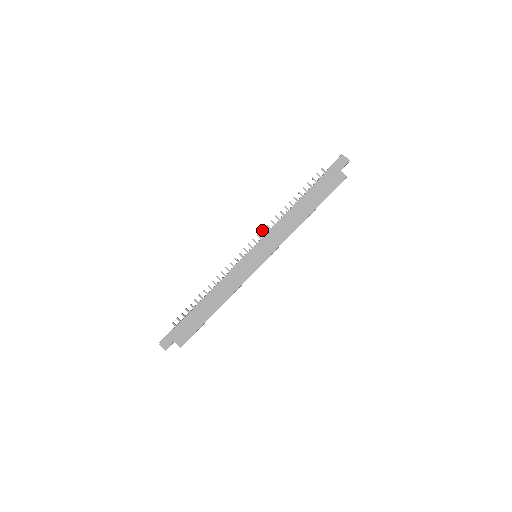
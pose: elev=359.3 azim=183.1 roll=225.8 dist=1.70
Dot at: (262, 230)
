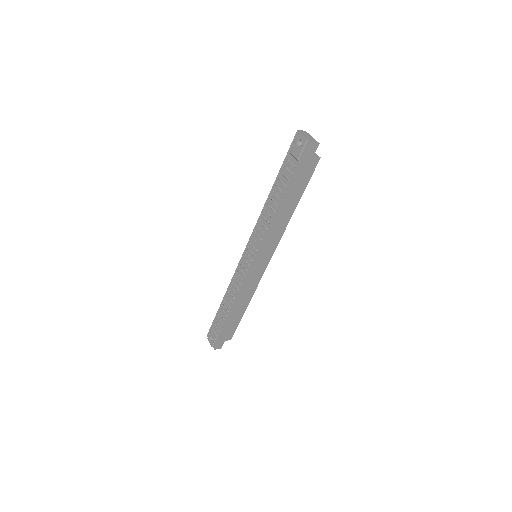
Dot at: occluded
